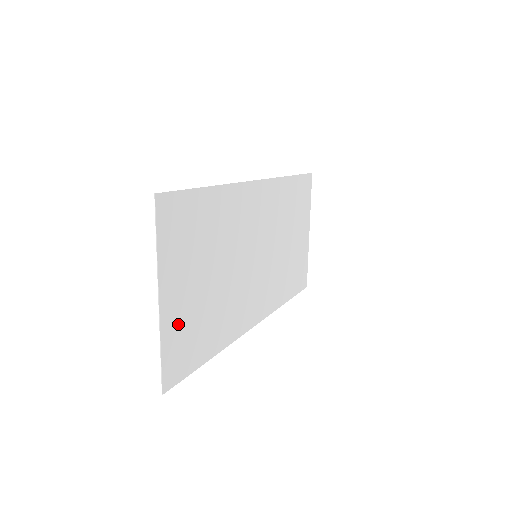
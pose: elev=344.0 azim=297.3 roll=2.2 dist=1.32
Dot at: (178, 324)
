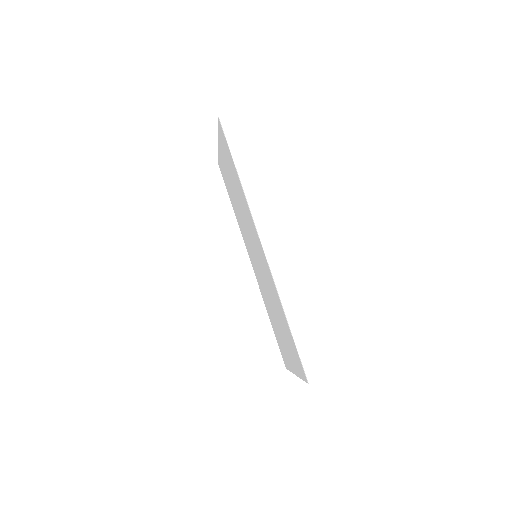
Dot at: occluded
